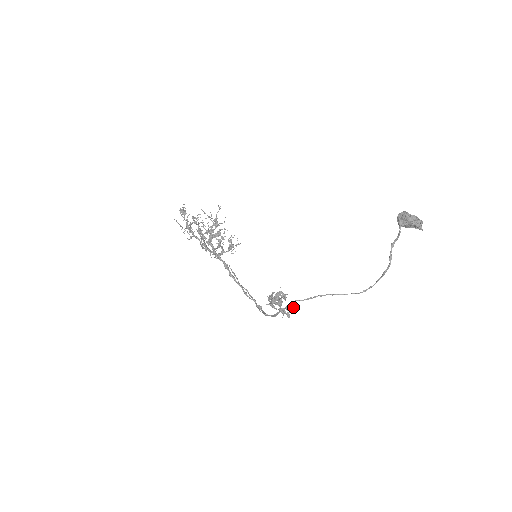
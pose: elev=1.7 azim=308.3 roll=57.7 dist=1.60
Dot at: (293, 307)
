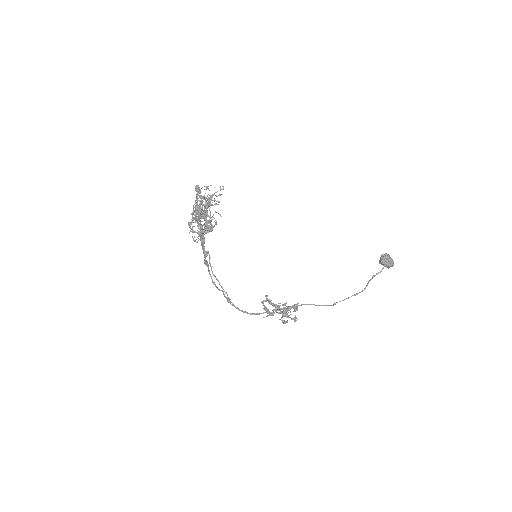
Dot at: occluded
